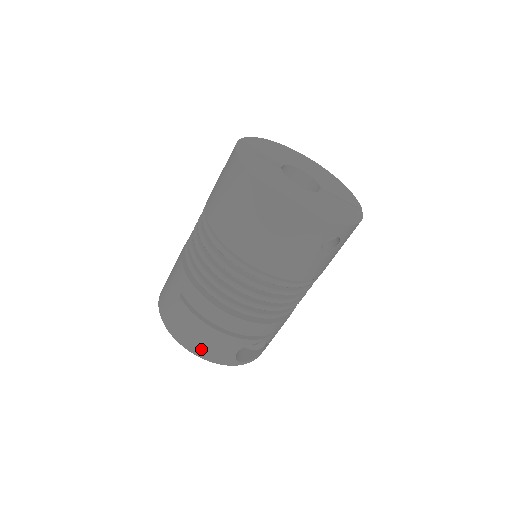
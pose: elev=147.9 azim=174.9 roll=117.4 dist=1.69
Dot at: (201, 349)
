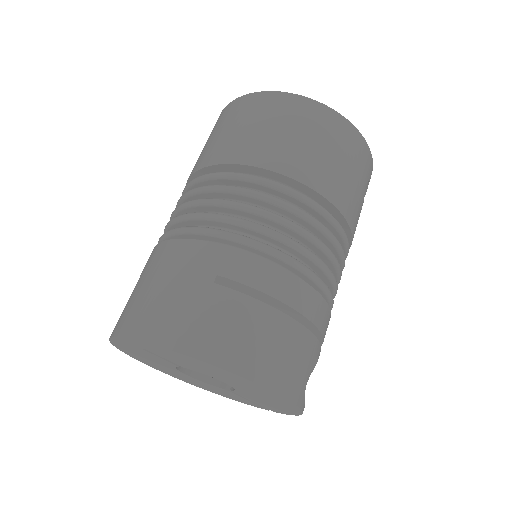
Dot at: (272, 368)
